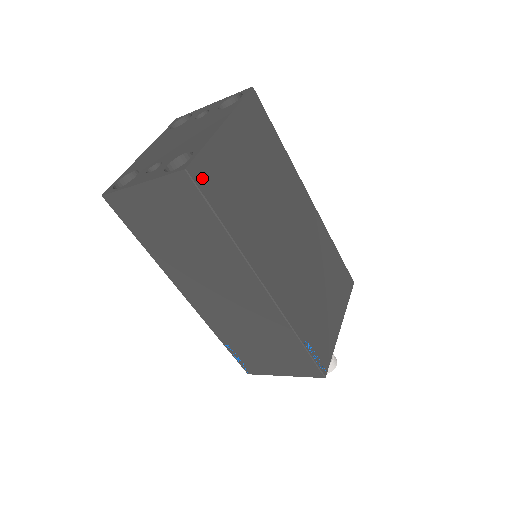
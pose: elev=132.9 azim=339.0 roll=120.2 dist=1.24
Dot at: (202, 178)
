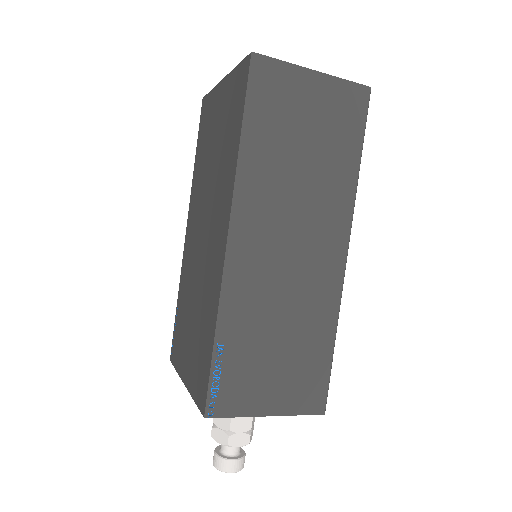
Dot at: occluded
